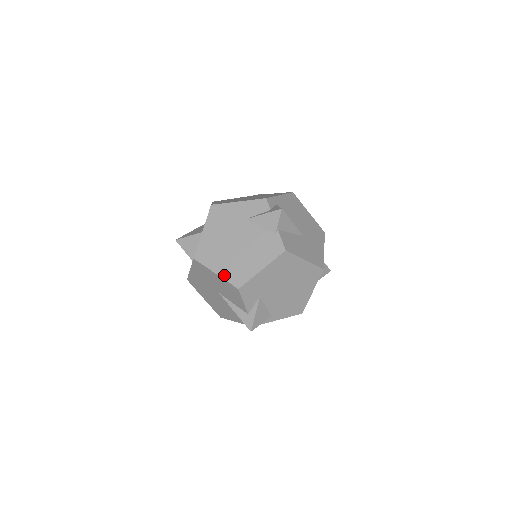
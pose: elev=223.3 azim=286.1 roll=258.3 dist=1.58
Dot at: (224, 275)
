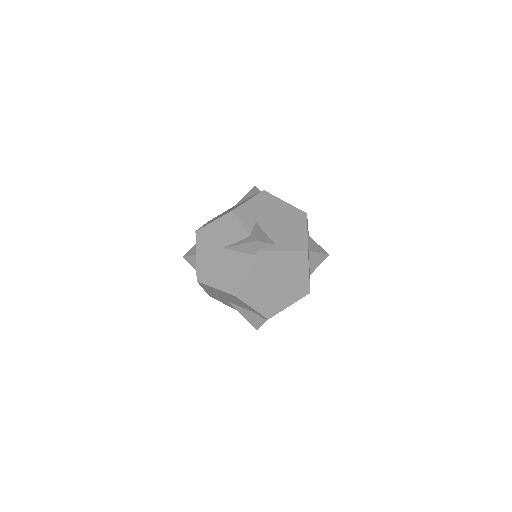
Dot at: (220, 217)
